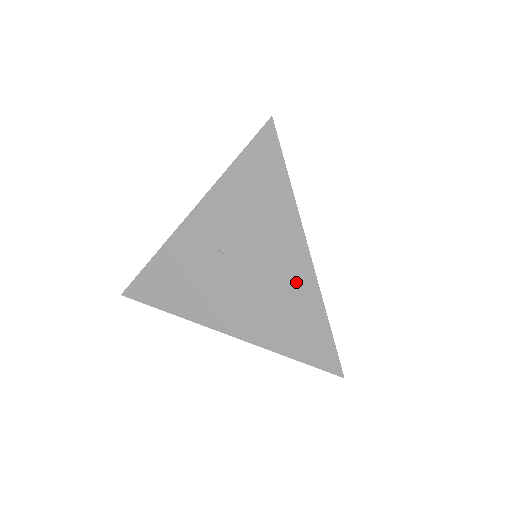
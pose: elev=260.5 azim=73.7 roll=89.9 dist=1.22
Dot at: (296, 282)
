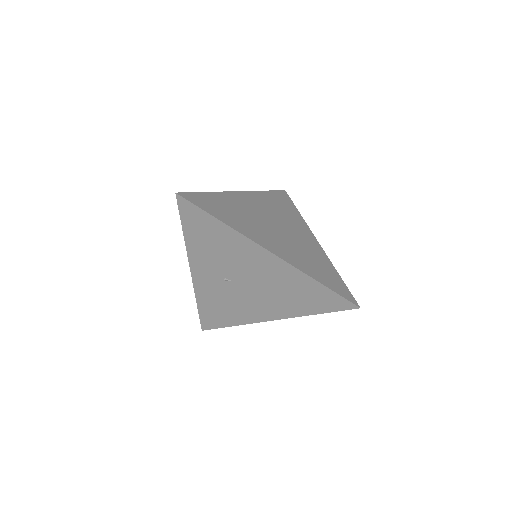
Dot at: (280, 272)
